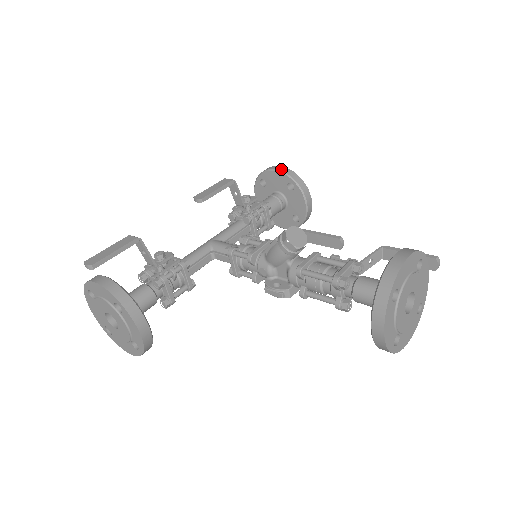
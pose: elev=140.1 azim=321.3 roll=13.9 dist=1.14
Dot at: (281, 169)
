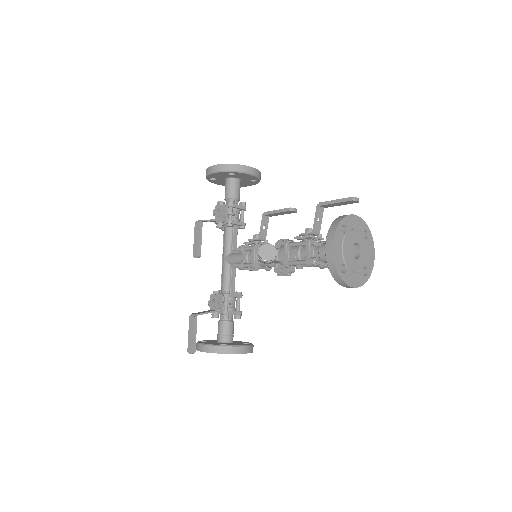
Dot at: (215, 170)
